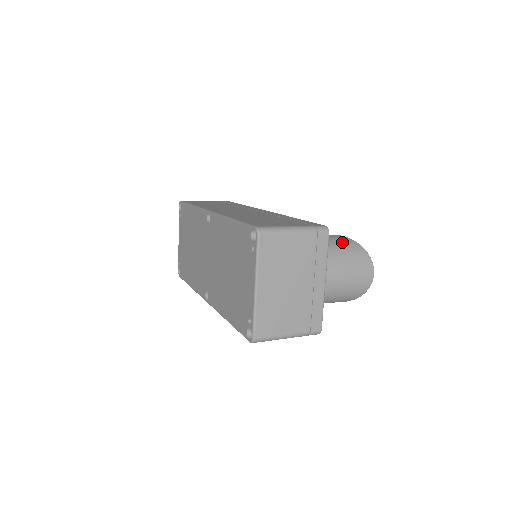
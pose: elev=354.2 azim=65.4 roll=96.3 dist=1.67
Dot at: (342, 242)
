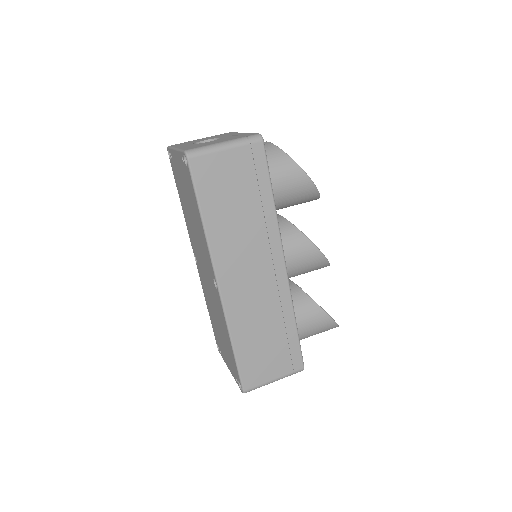
Dot at: (323, 328)
